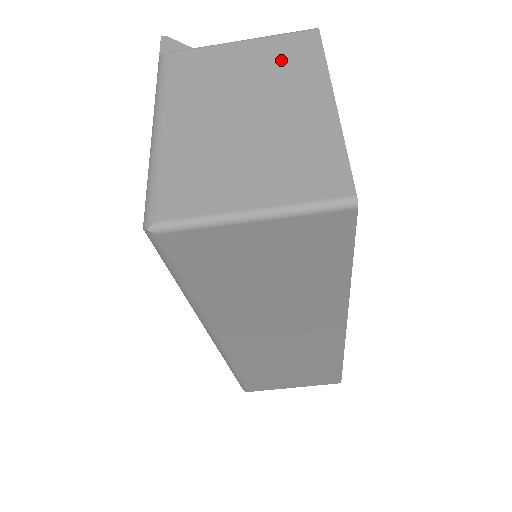
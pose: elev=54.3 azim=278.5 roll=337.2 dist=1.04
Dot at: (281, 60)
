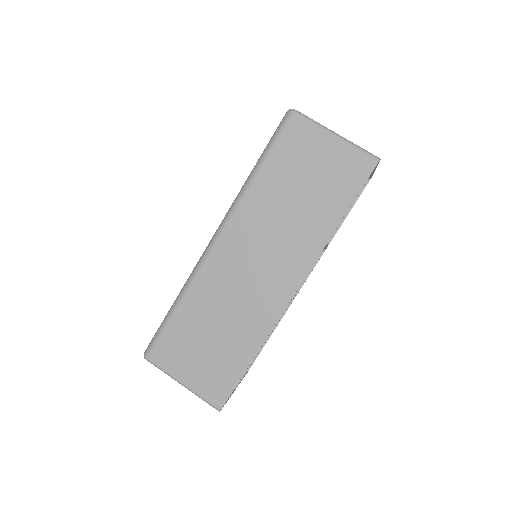
Dot at: occluded
